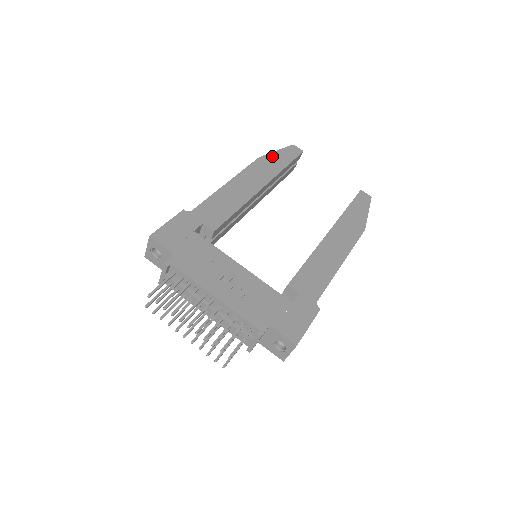
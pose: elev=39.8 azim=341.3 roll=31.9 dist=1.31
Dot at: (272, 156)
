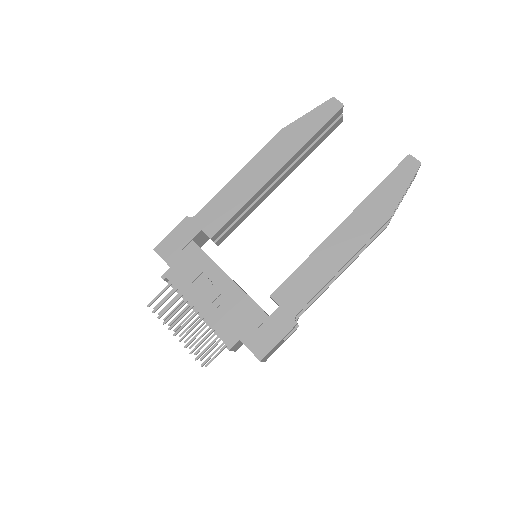
Dot at: (299, 123)
